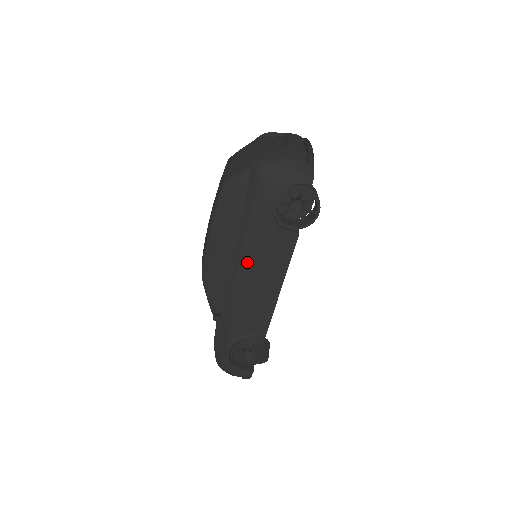
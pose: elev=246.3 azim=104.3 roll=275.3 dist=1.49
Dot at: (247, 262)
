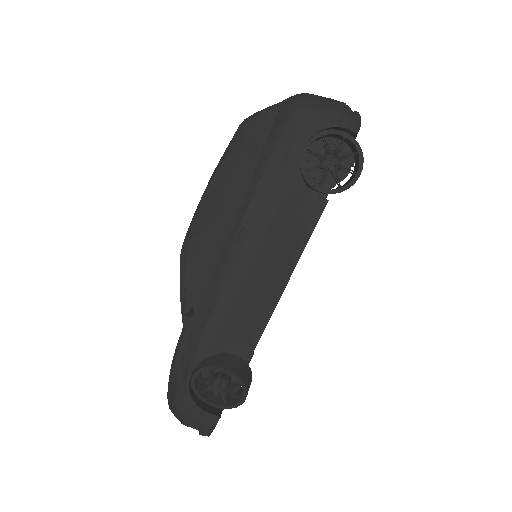
Dot at: (250, 230)
